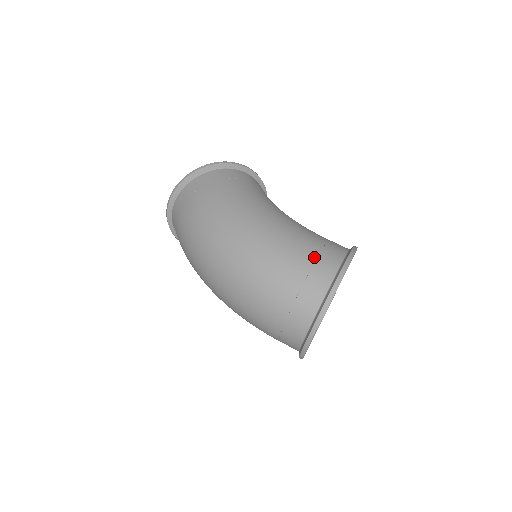
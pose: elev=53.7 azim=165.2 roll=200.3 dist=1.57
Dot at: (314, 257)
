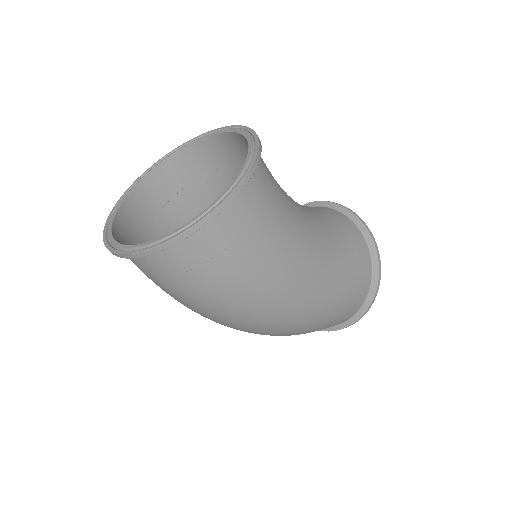
Dot at: (354, 297)
